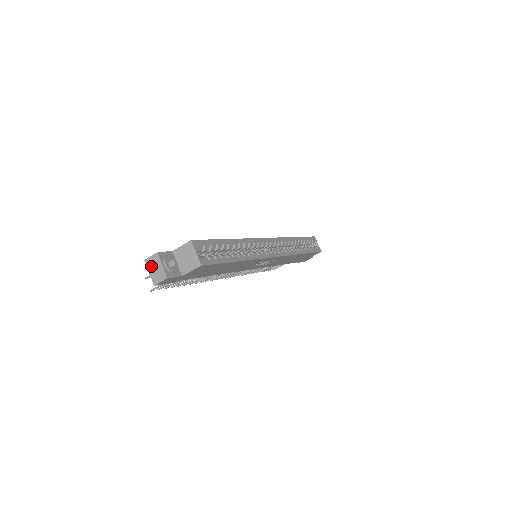
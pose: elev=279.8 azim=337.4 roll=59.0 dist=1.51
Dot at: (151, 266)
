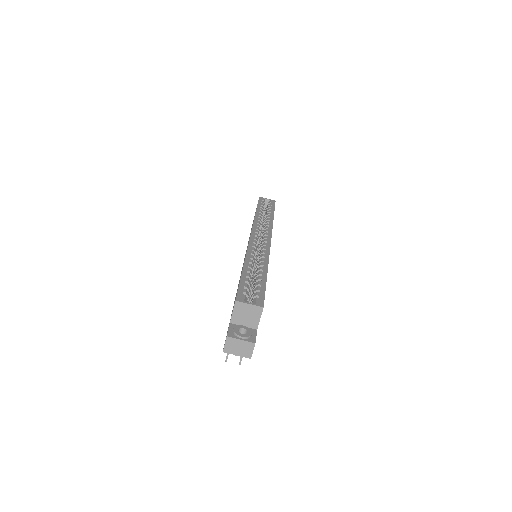
Dot at: (233, 350)
